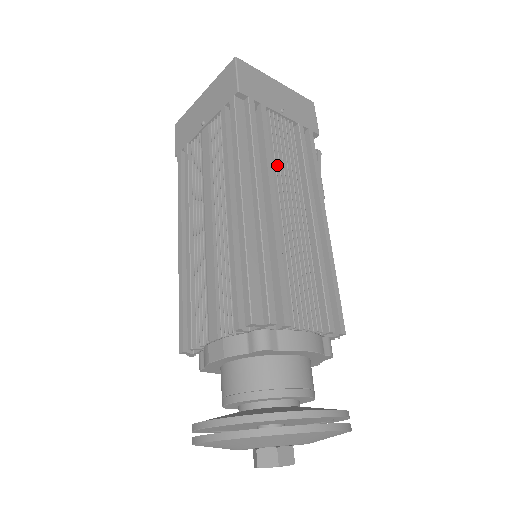
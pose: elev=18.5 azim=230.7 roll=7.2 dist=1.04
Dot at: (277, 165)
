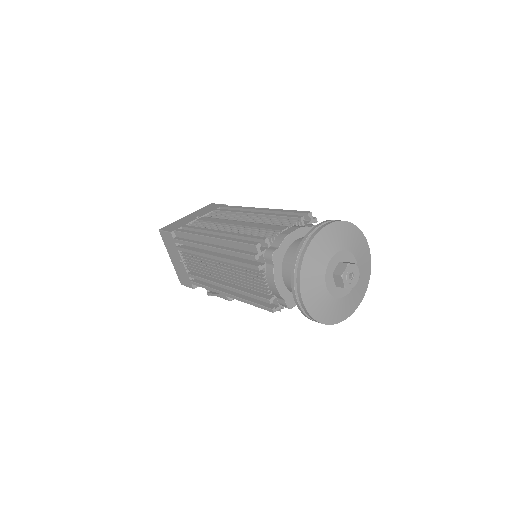
Dot at: occluded
